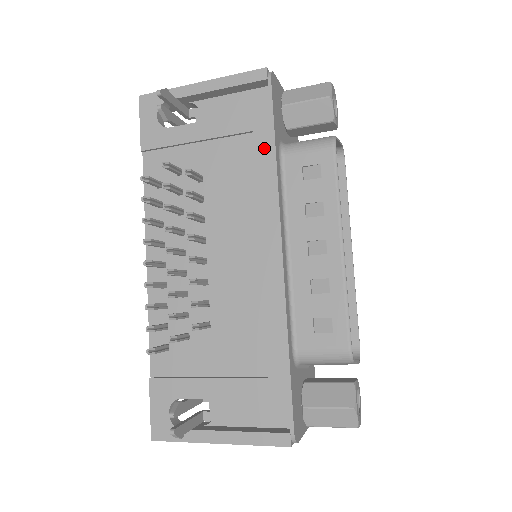
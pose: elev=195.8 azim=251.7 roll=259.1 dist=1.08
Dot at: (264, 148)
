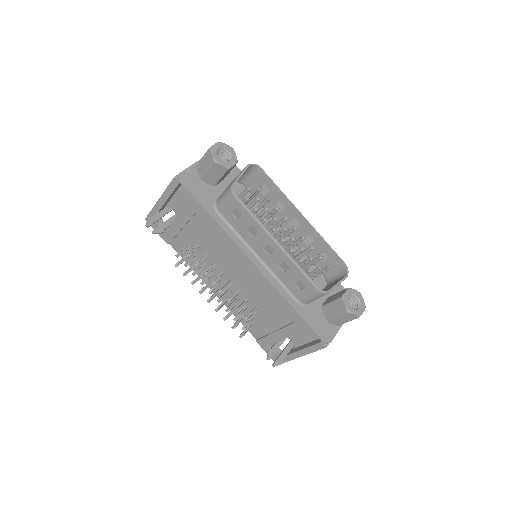
Dot at: (207, 218)
